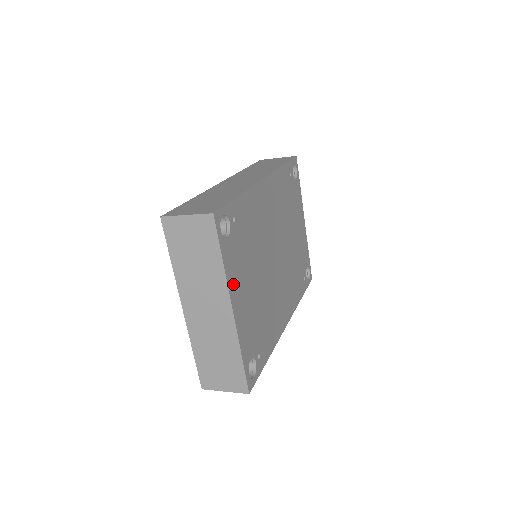
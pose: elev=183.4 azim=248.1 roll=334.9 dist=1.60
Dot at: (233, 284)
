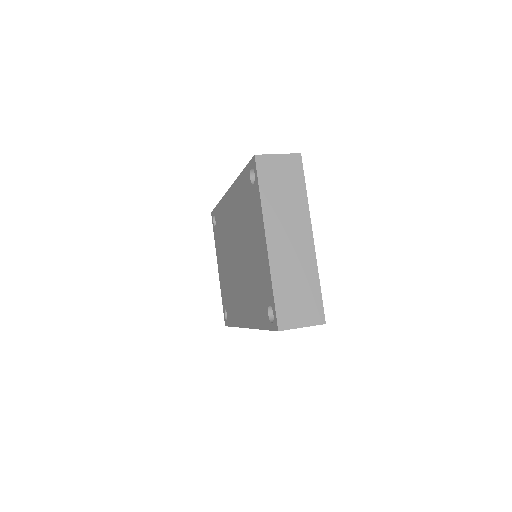
Dot at: occluded
